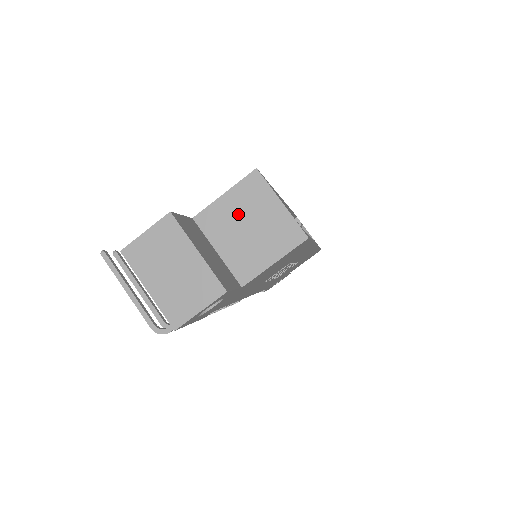
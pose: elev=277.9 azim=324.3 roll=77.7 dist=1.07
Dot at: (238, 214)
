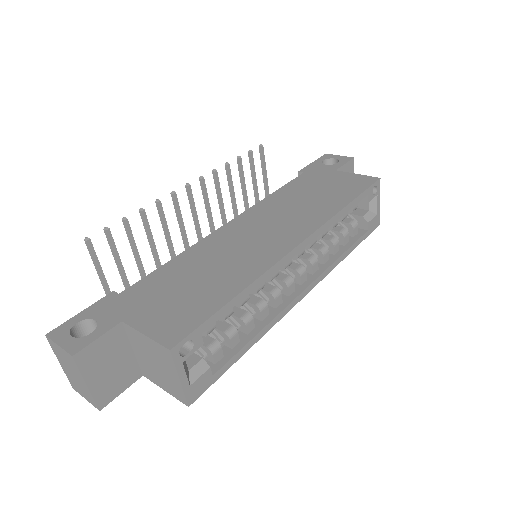
Dot at: (150, 352)
